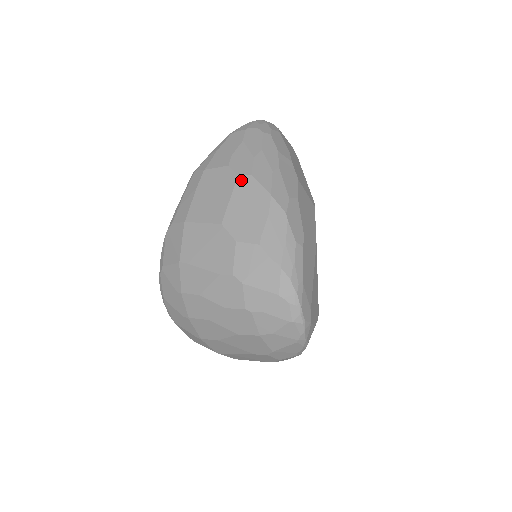
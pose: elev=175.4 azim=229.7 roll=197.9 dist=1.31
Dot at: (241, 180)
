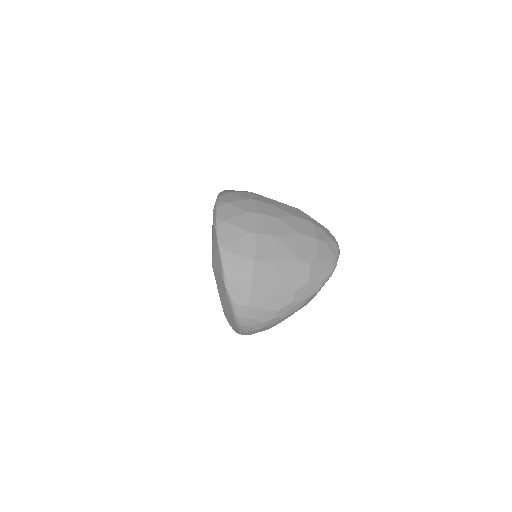
Dot at: occluded
